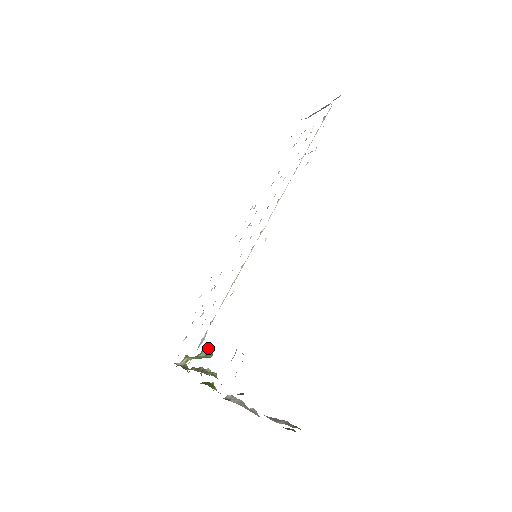
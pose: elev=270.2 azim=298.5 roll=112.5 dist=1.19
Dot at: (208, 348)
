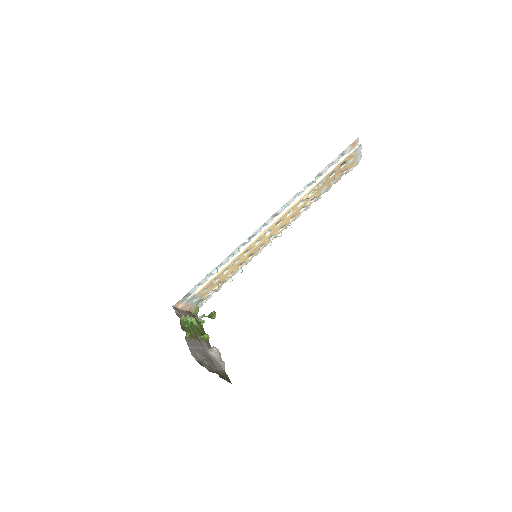
Dot at: (214, 312)
